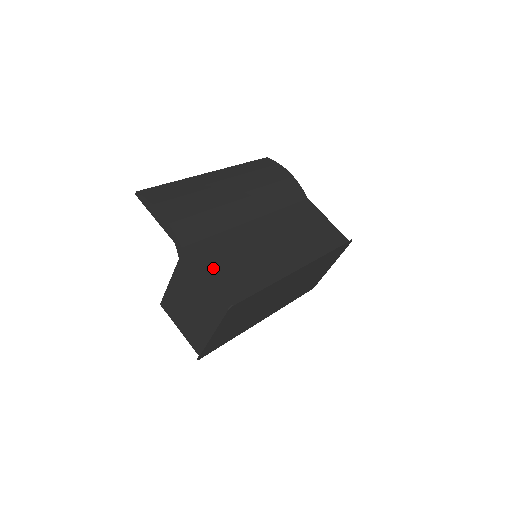
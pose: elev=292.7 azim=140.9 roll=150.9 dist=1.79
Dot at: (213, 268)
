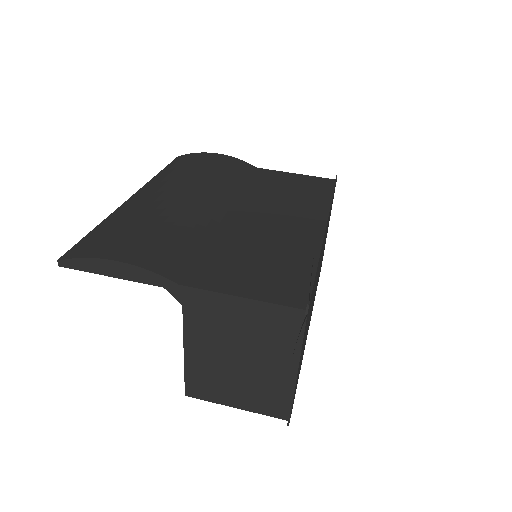
Dot at: (239, 283)
